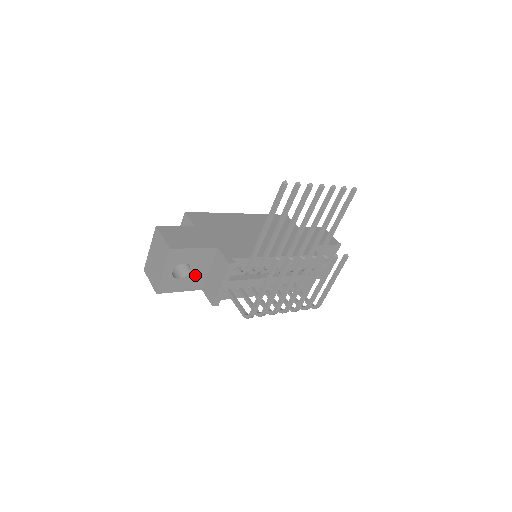
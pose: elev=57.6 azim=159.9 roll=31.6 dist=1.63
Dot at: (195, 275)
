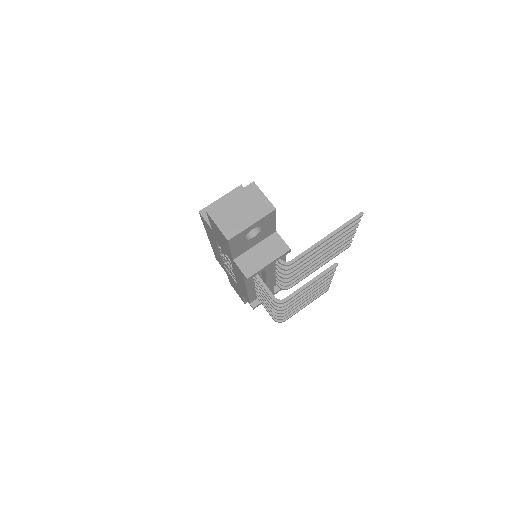
Dot at: (248, 243)
